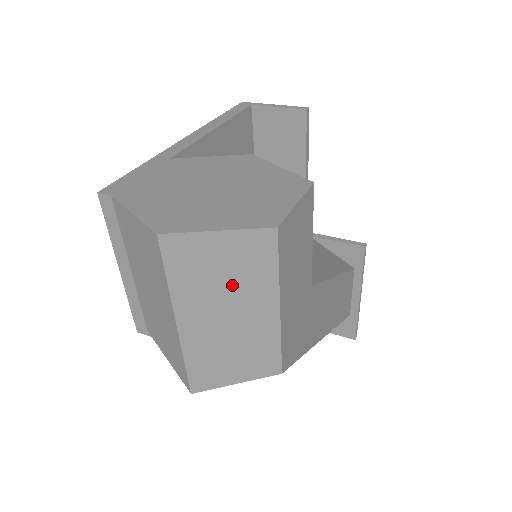
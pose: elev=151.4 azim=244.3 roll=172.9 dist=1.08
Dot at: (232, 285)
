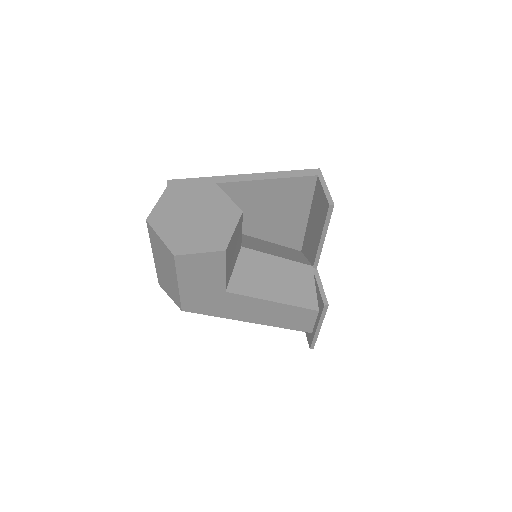
Dot at: (165, 260)
